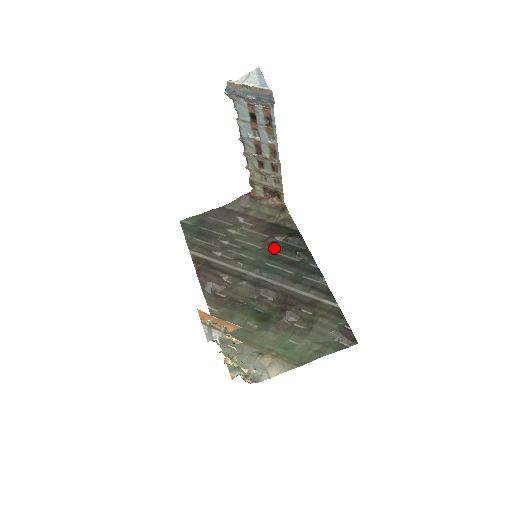
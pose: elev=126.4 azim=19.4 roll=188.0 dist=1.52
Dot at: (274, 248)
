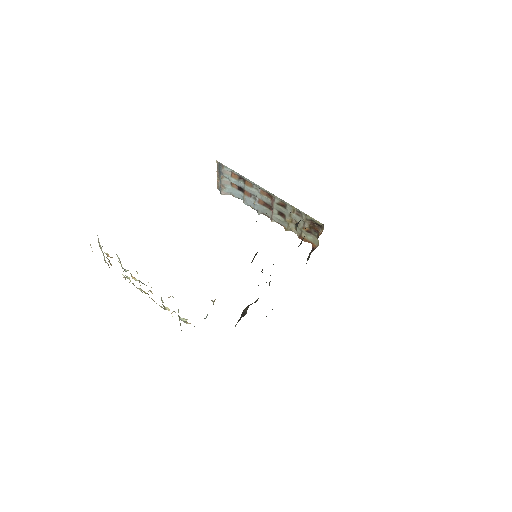
Dot at: occluded
